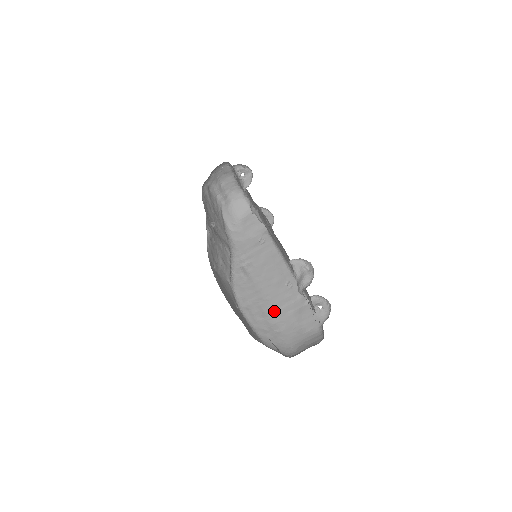
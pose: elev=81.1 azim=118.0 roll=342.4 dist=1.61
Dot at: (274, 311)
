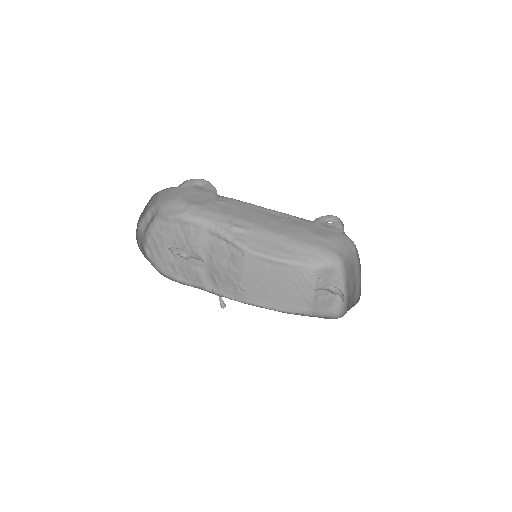
Dot at: (294, 238)
